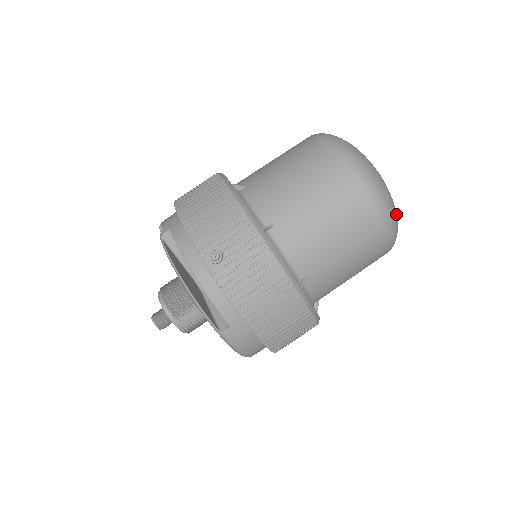
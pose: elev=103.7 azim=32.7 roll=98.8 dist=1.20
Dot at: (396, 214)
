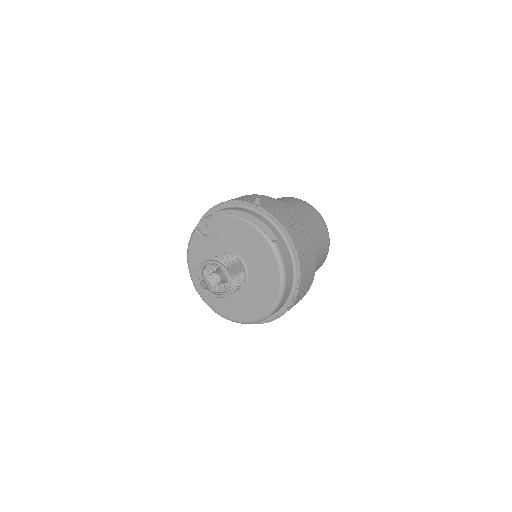
Dot at: occluded
